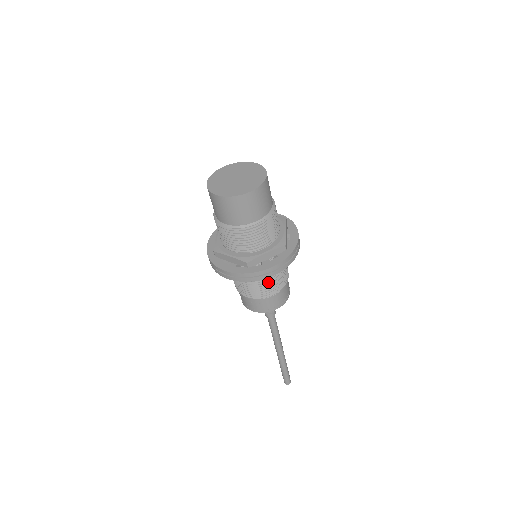
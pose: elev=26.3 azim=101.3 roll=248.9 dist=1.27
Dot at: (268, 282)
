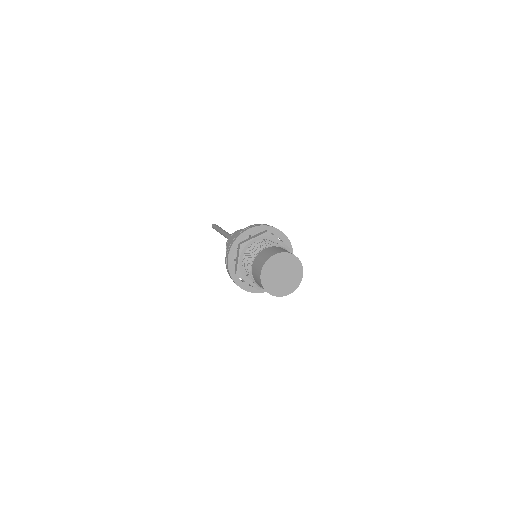
Dot at: occluded
